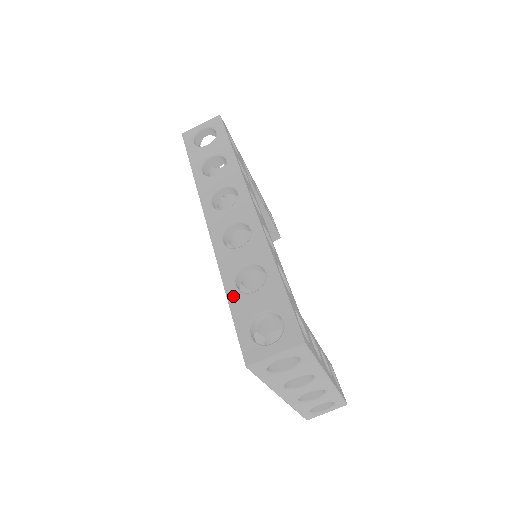
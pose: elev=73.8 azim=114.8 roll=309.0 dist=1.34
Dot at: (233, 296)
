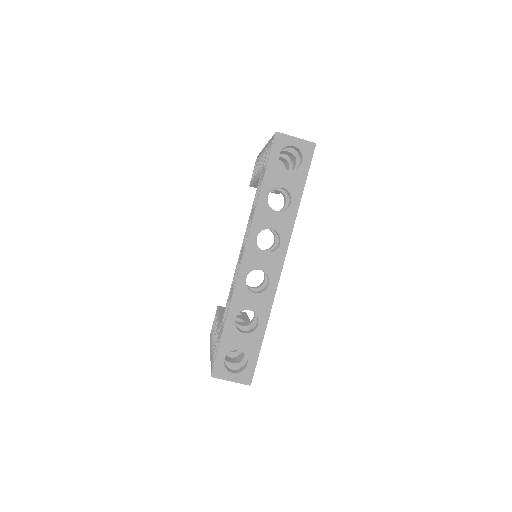
Dot at: (229, 327)
